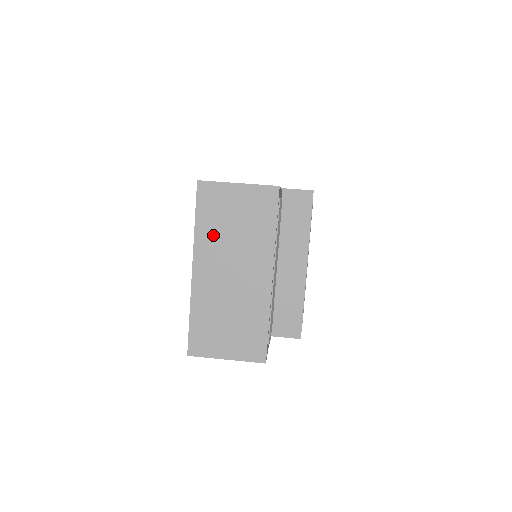
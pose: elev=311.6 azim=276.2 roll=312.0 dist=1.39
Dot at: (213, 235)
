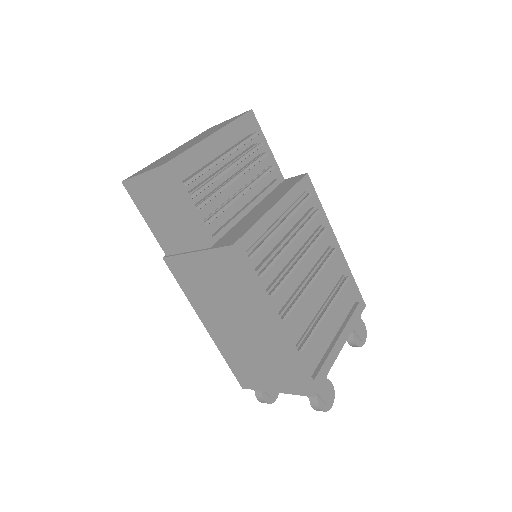
Dot at: (197, 137)
